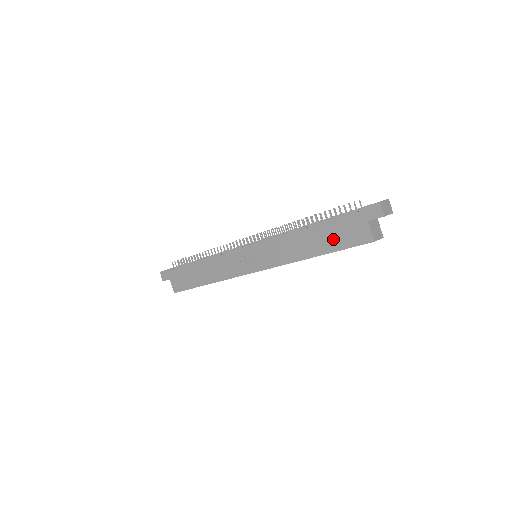
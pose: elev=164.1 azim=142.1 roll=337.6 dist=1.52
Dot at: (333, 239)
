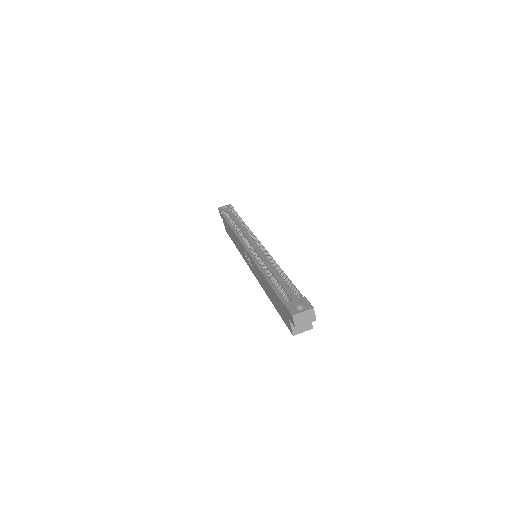
Dot at: (277, 304)
